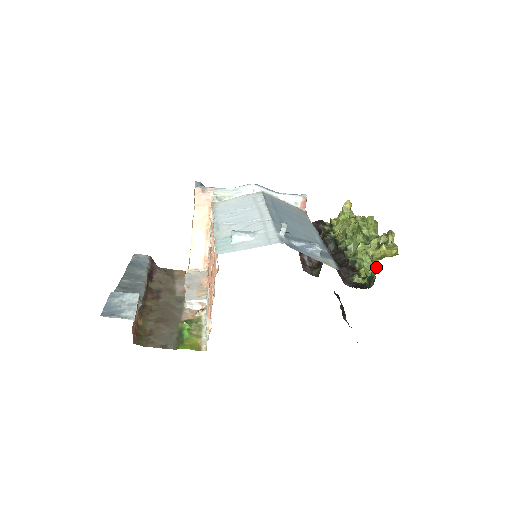
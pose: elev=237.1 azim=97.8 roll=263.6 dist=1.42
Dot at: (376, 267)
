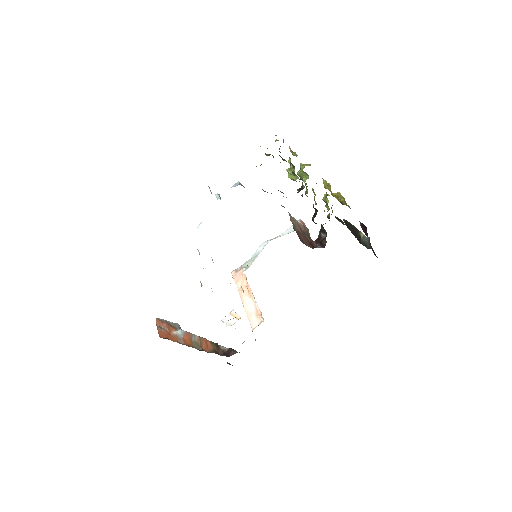
Dot at: (285, 160)
